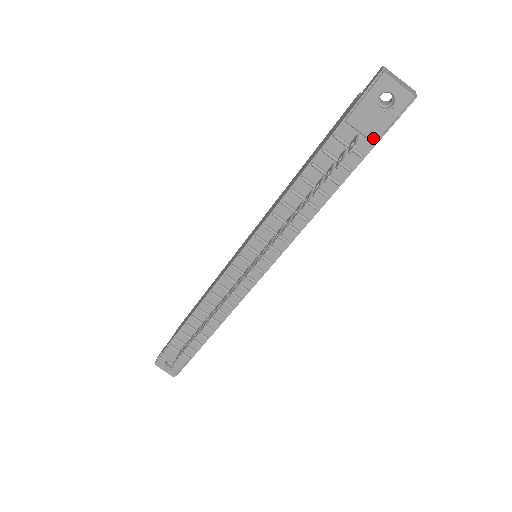
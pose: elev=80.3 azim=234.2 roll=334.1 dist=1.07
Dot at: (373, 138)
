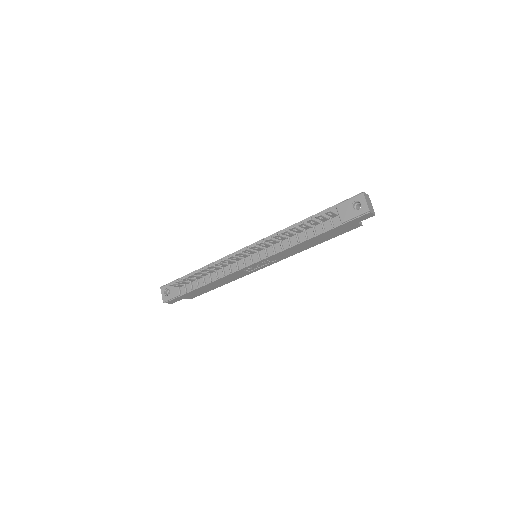
Dot at: (342, 220)
